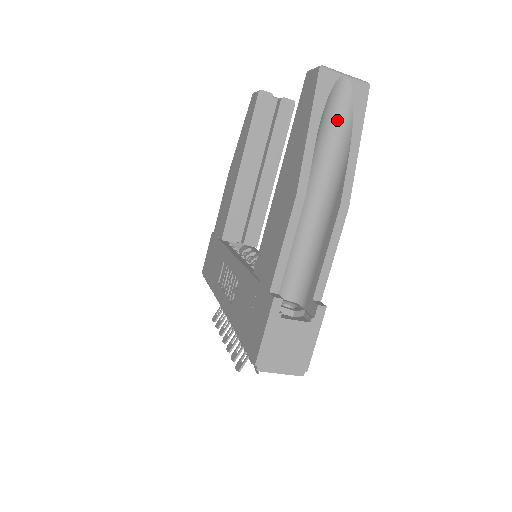
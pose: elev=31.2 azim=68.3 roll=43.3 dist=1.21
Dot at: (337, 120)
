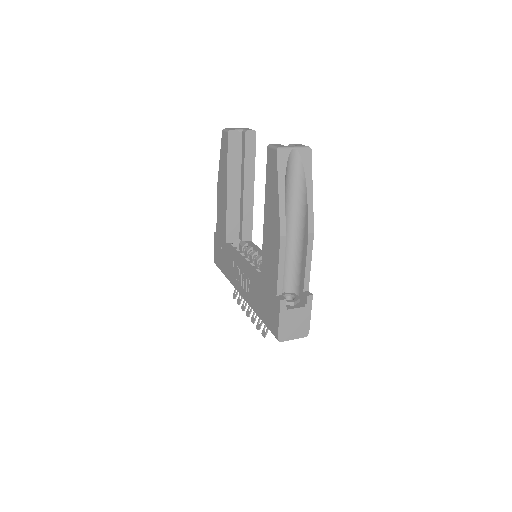
Dot at: (295, 177)
